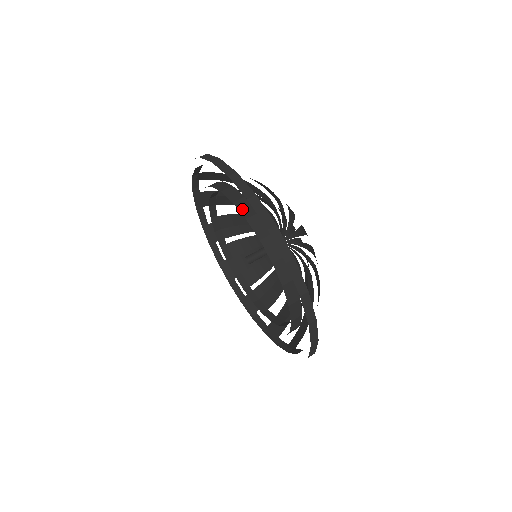
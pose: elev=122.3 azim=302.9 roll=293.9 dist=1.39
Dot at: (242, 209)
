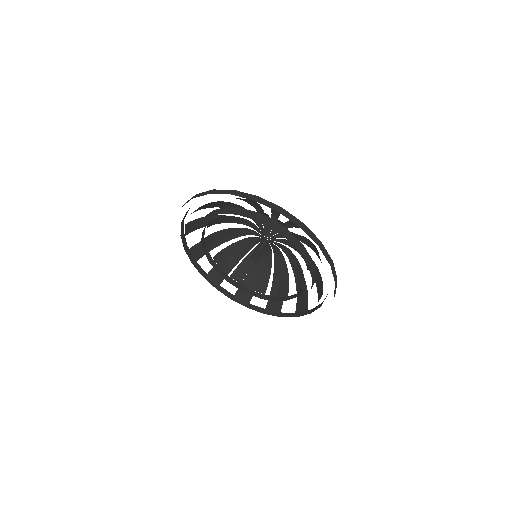
Dot at: (263, 222)
